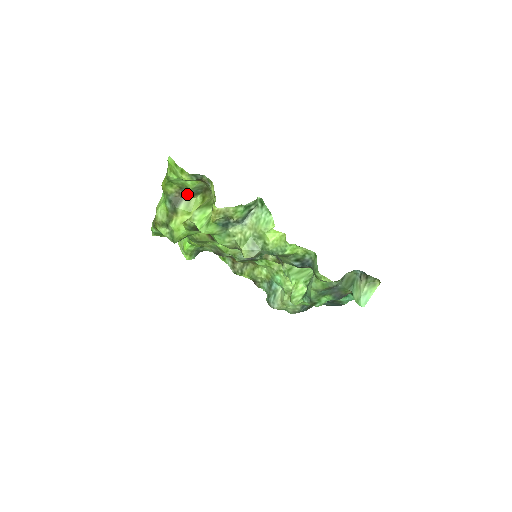
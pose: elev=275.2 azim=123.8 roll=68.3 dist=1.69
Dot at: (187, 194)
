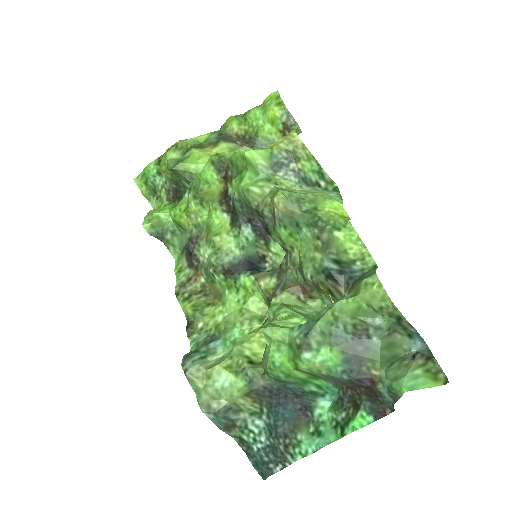
Dot at: (246, 143)
